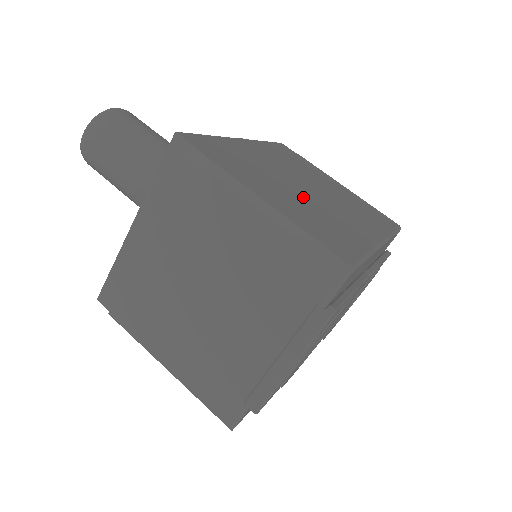
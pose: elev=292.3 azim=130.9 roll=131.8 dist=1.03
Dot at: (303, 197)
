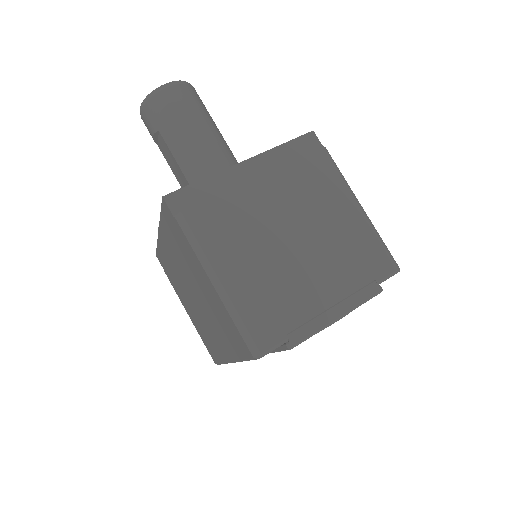
Dot at: occluded
